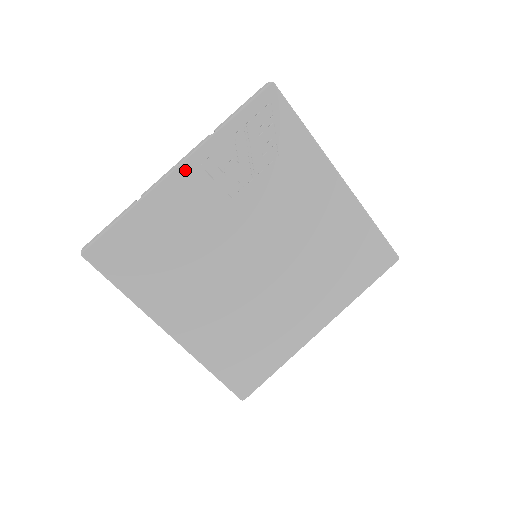
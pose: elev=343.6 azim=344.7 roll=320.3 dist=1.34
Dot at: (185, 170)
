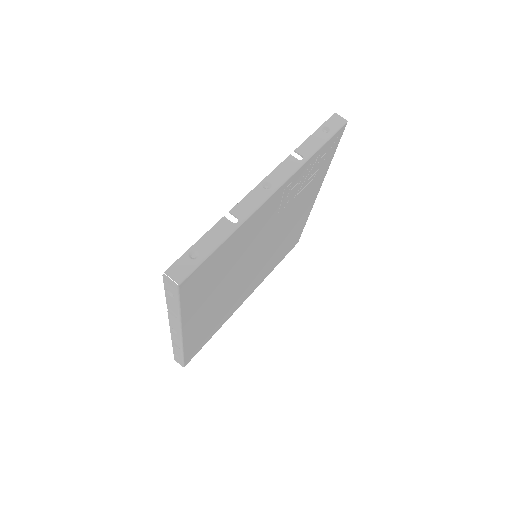
Dot at: (276, 194)
